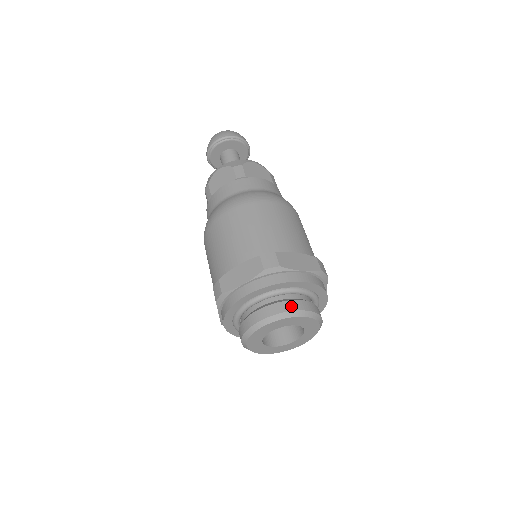
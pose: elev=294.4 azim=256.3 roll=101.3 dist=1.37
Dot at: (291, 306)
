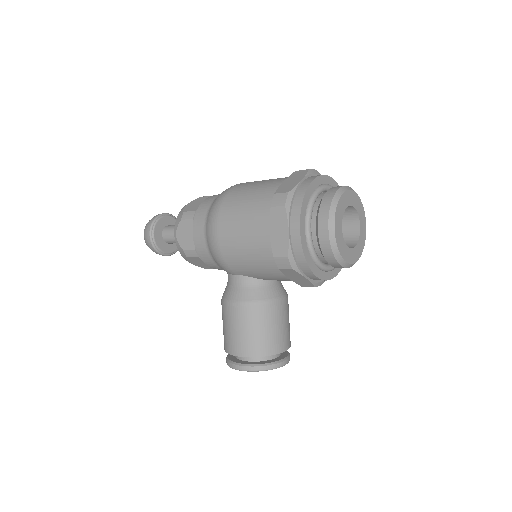
Dot at: occluded
